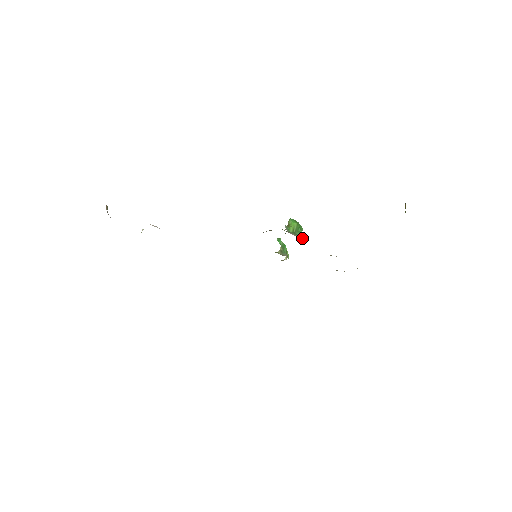
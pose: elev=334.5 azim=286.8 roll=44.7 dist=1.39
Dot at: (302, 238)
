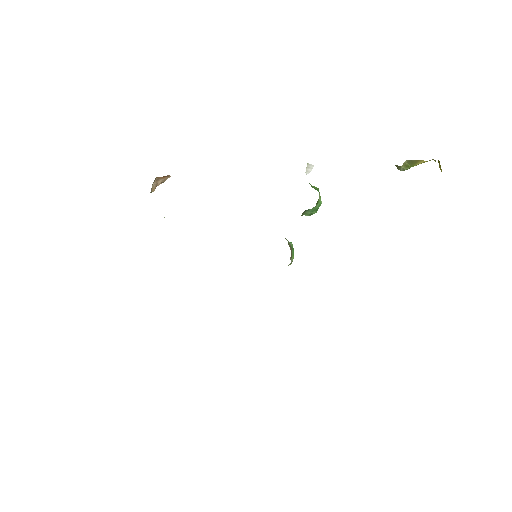
Dot at: occluded
